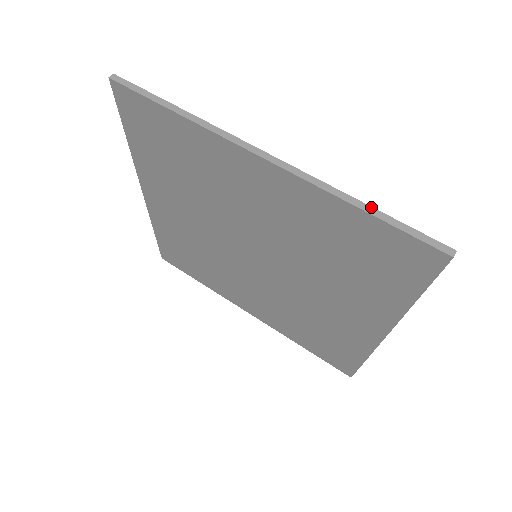
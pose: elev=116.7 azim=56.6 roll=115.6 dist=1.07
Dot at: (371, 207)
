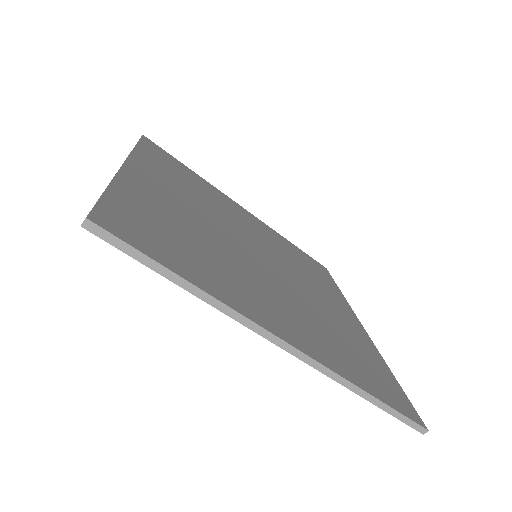
Dot at: (106, 189)
